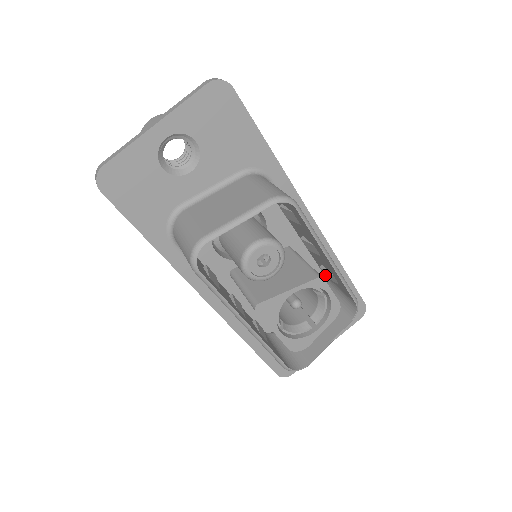
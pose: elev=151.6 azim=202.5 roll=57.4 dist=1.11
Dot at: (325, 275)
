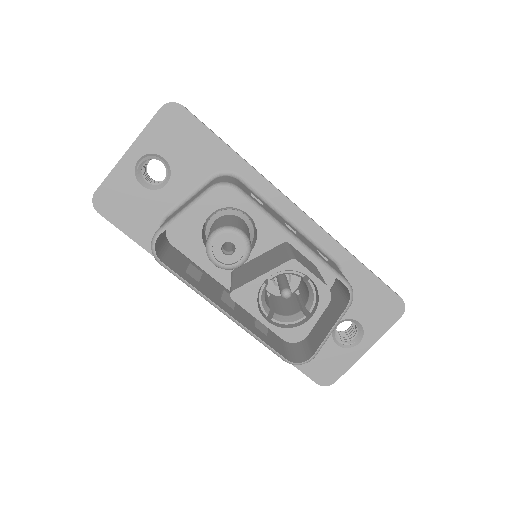
Dot at: occluded
